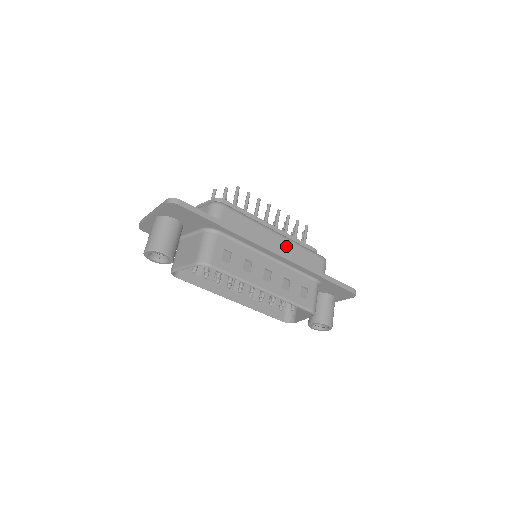
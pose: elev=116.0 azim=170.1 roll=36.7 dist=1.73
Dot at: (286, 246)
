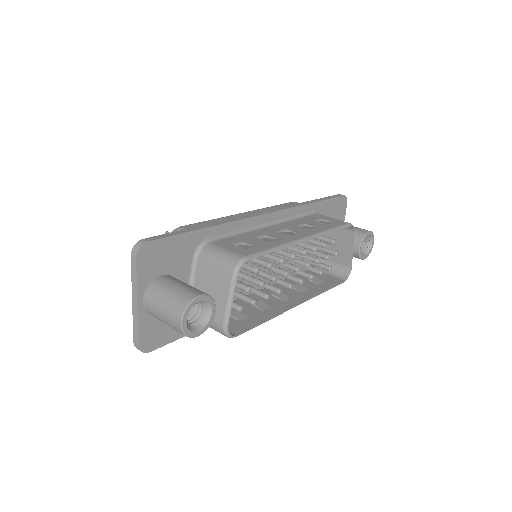
Dot at: occluded
